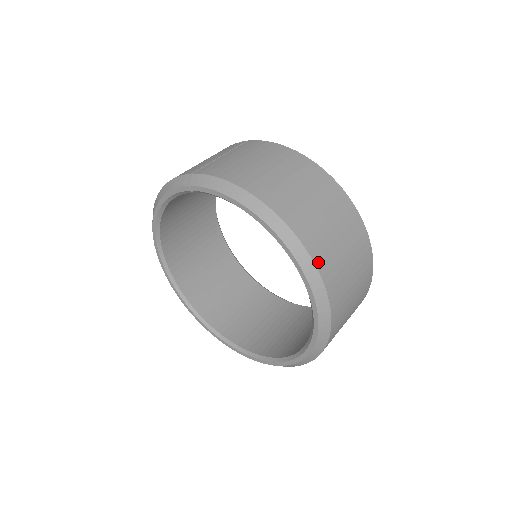
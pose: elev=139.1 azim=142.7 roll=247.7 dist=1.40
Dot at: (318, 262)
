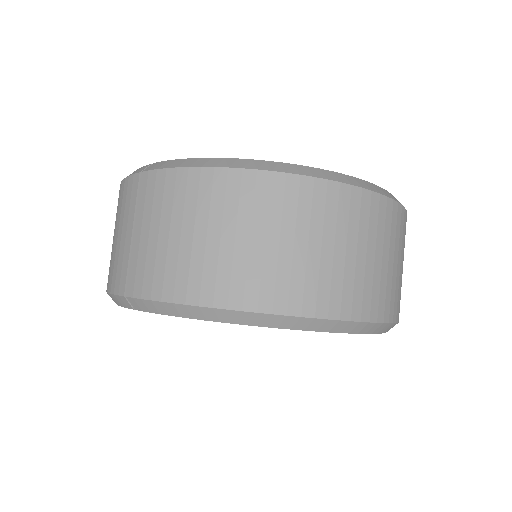
Dot at: (345, 313)
